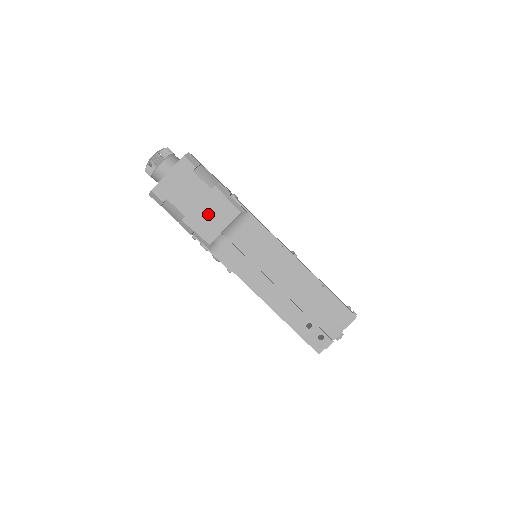
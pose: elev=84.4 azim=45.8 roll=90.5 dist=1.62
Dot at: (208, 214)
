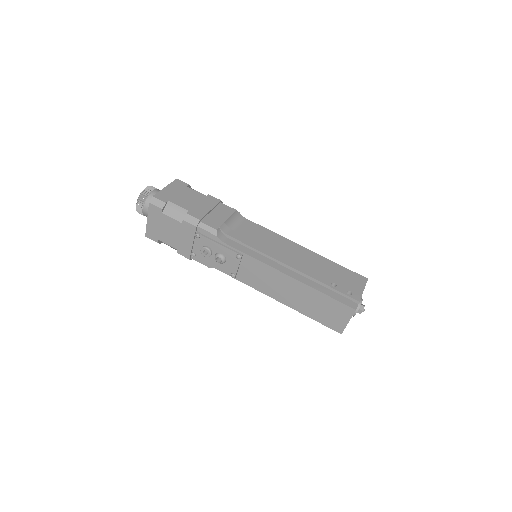
Dot at: (209, 210)
